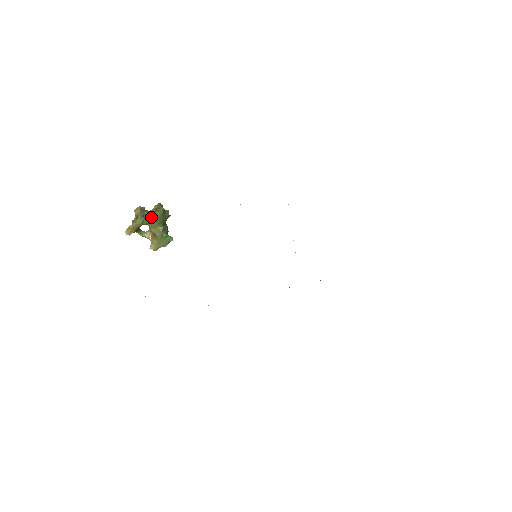
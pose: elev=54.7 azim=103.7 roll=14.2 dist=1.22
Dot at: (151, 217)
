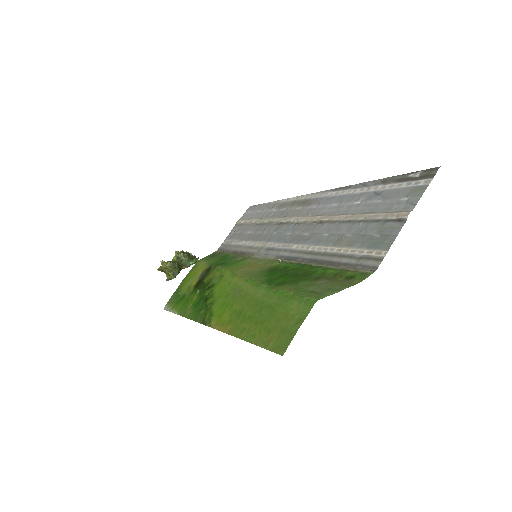
Dot at: occluded
